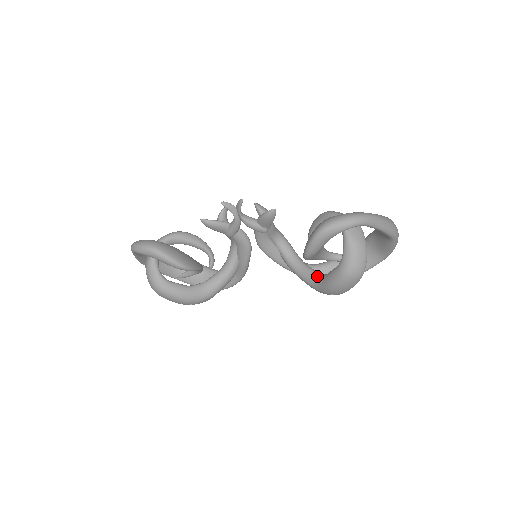
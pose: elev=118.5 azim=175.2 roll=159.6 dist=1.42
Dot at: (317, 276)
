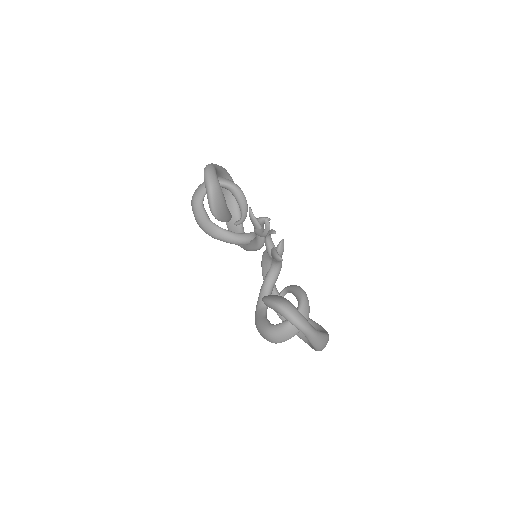
Dot at: (263, 309)
